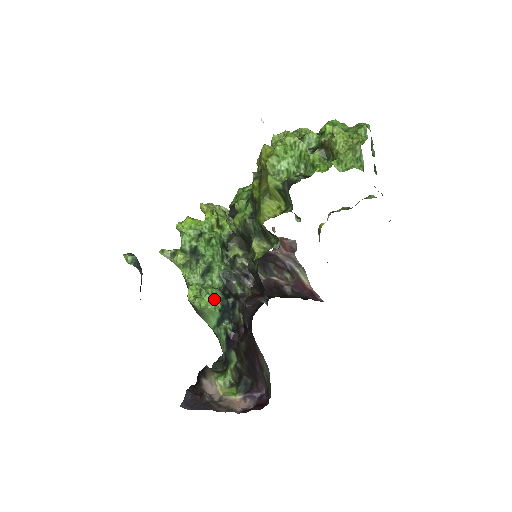
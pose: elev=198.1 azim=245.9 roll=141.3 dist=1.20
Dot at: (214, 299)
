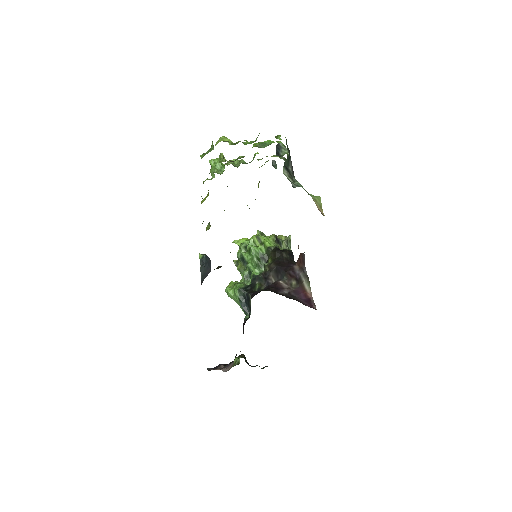
Dot at: (235, 289)
